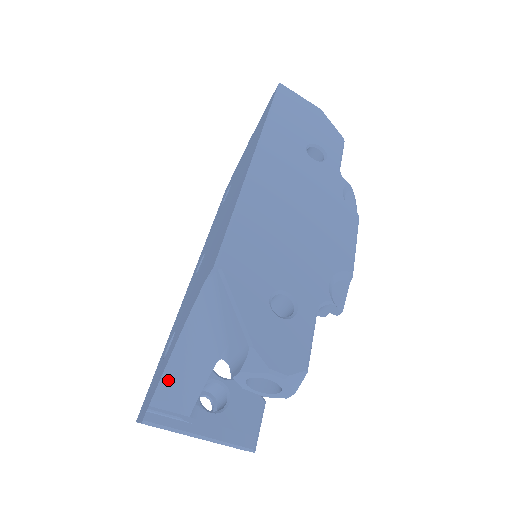
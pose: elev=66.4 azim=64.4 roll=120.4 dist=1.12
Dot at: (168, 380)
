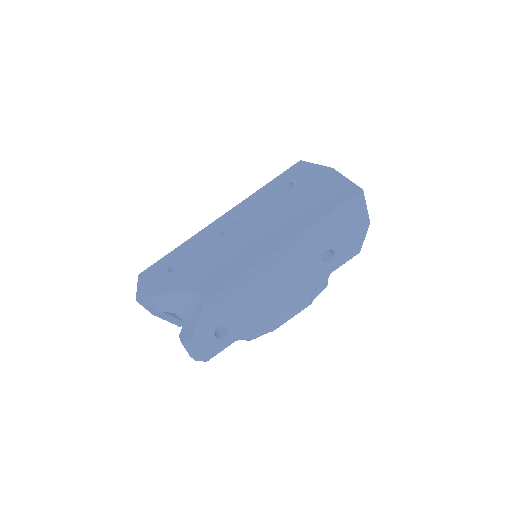
Dot at: (158, 298)
